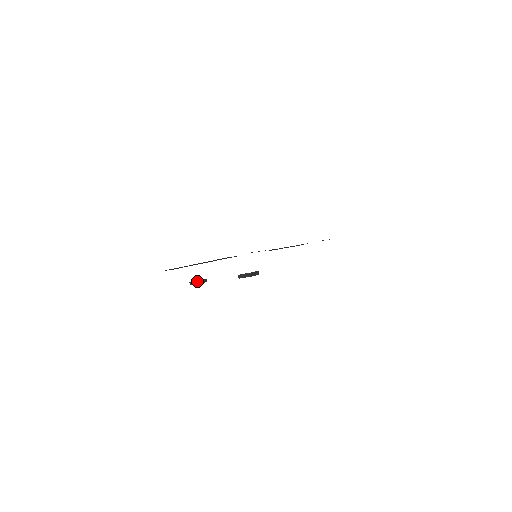
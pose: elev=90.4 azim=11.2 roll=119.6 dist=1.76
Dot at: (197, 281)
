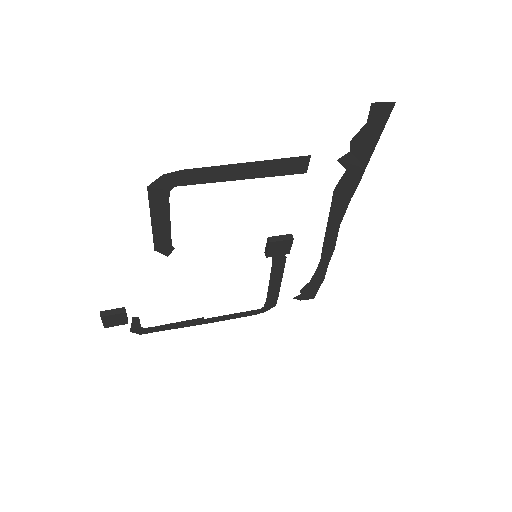
Dot at: (120, 308)
